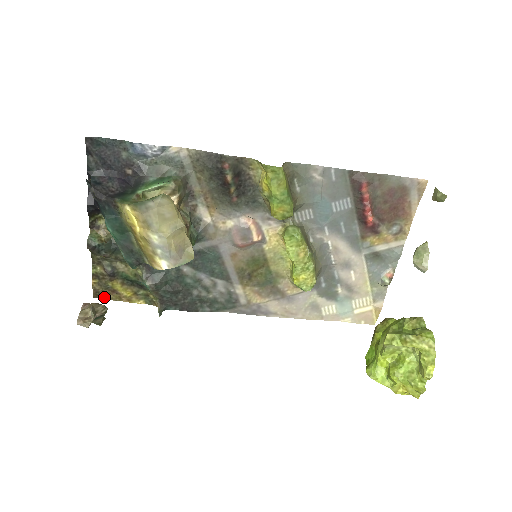
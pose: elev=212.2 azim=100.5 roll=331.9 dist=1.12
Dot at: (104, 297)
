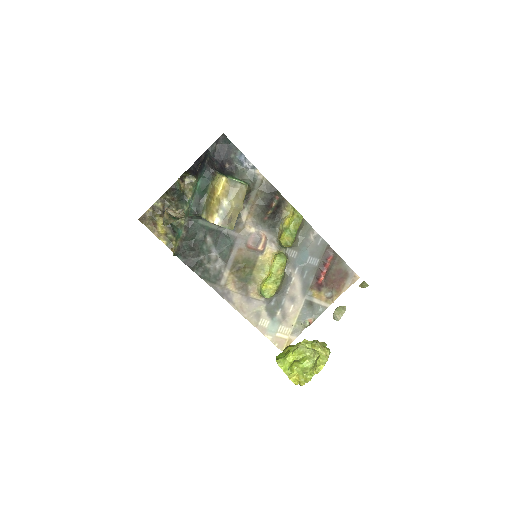
Dot at: (145, 223)
